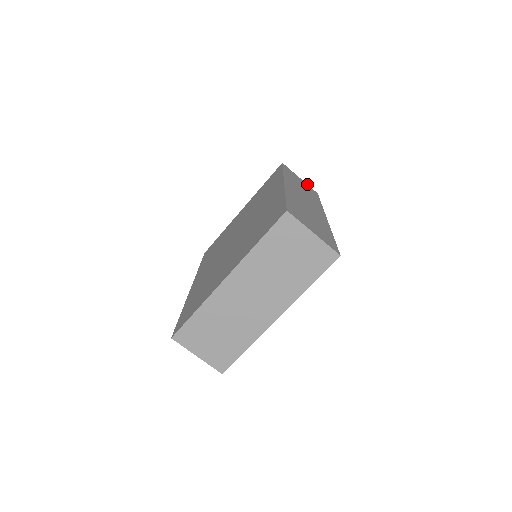
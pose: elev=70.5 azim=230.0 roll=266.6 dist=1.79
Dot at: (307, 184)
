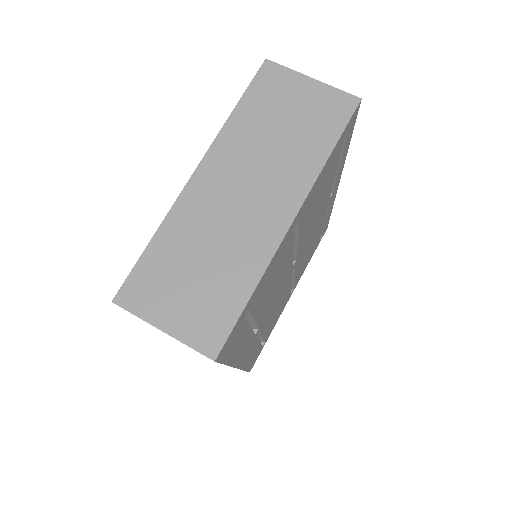
Dot at: occluded
